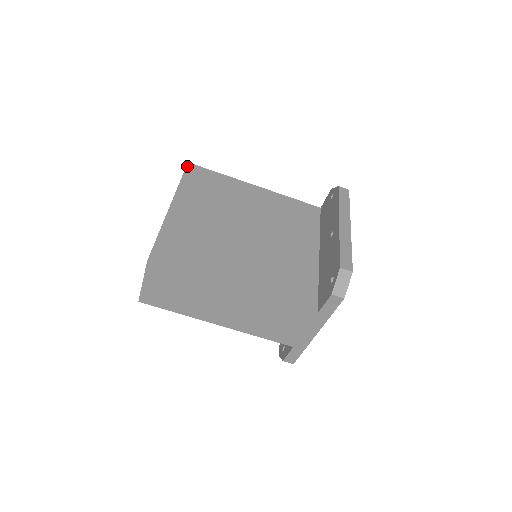
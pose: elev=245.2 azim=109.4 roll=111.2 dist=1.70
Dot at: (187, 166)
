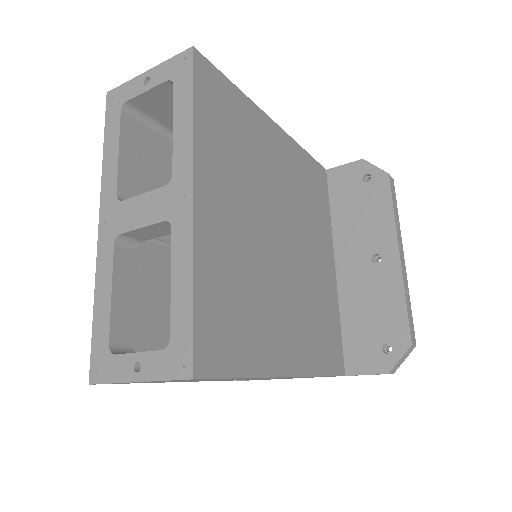
Dot at: (194, 60)
